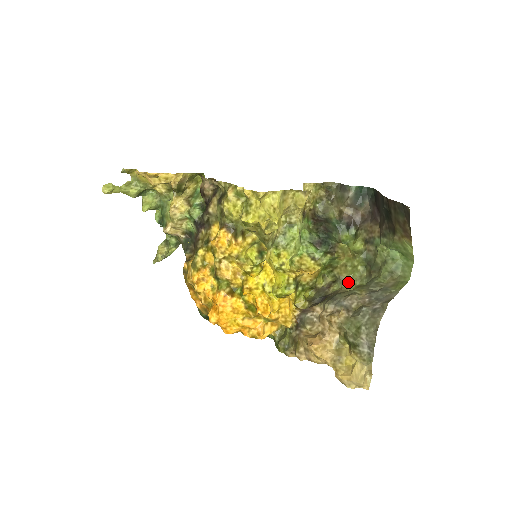
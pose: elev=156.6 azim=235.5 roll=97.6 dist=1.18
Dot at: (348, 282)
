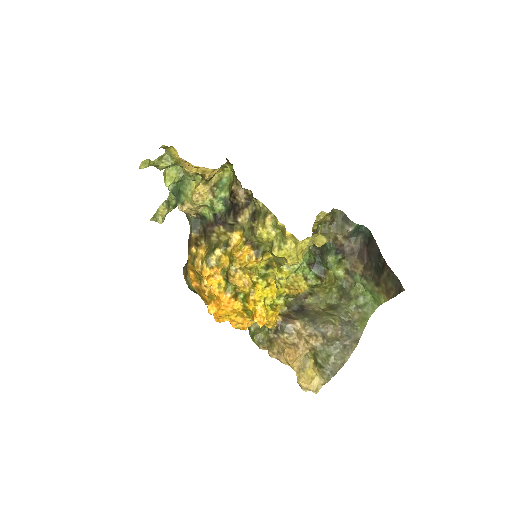
Dot at: (322, 299)
